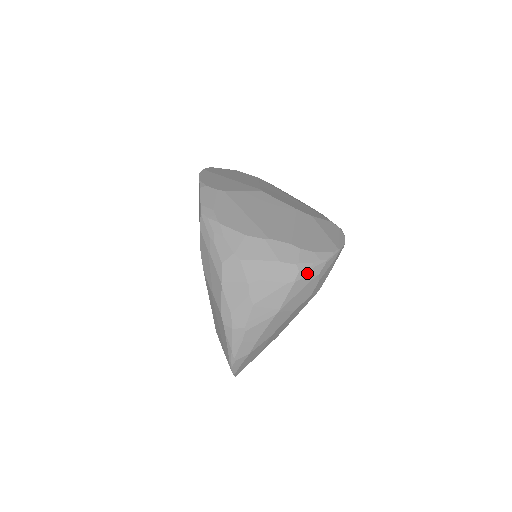
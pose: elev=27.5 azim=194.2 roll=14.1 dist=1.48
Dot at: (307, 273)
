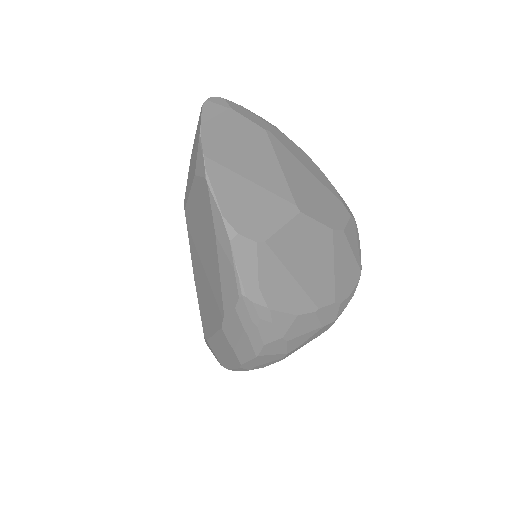
Dot at: (337, 318)
